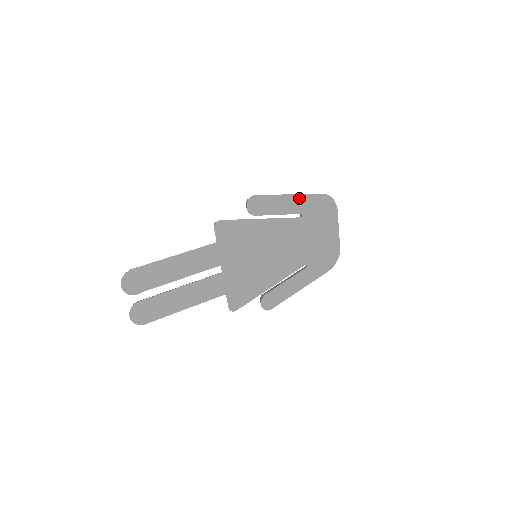
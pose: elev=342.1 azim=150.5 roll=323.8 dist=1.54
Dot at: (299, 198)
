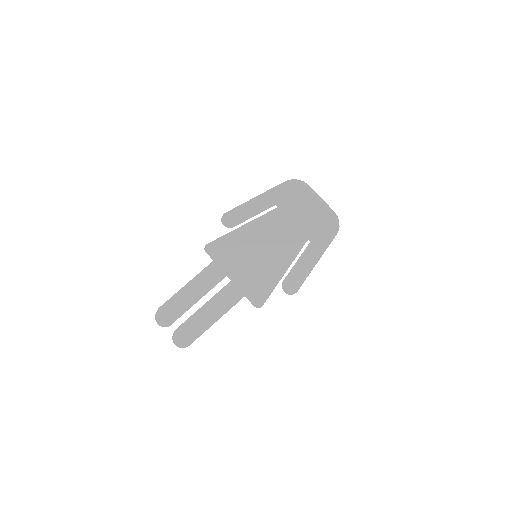
Dot at: (265, 196)
